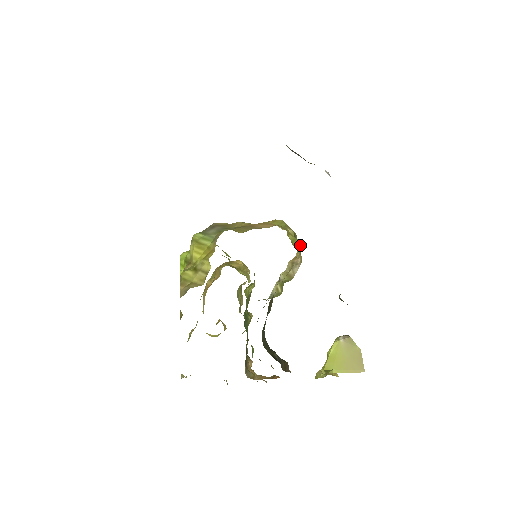
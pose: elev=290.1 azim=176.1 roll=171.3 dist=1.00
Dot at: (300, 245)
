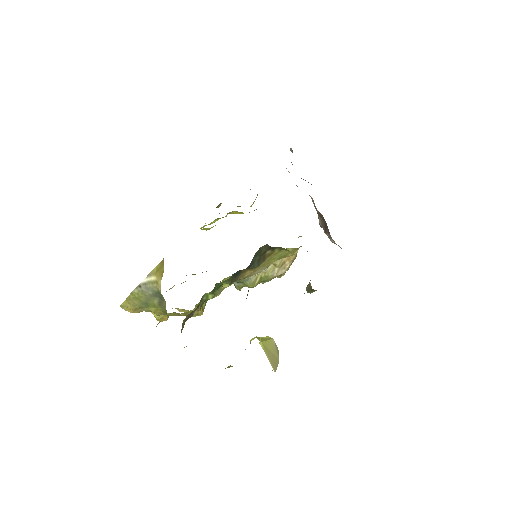
Dot at: (295, 258)
